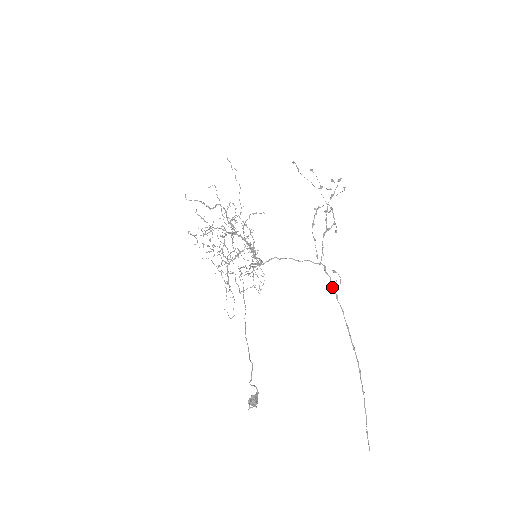
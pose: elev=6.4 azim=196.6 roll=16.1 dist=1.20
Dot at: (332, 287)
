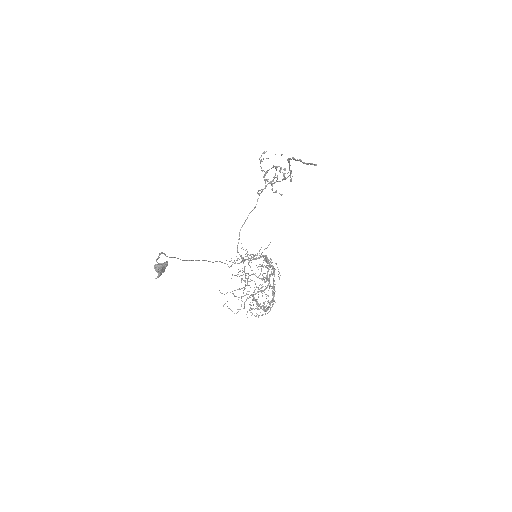
Dot at: occluded
